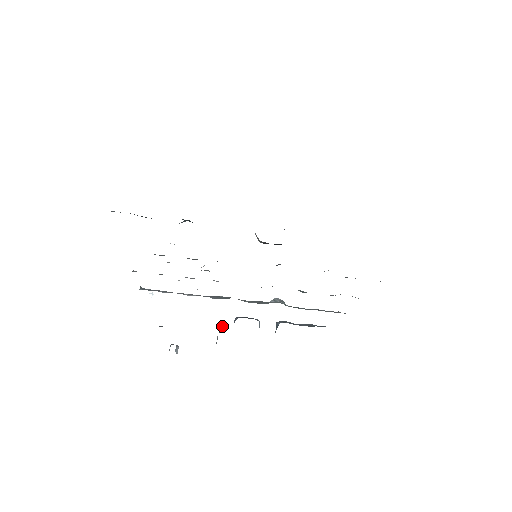
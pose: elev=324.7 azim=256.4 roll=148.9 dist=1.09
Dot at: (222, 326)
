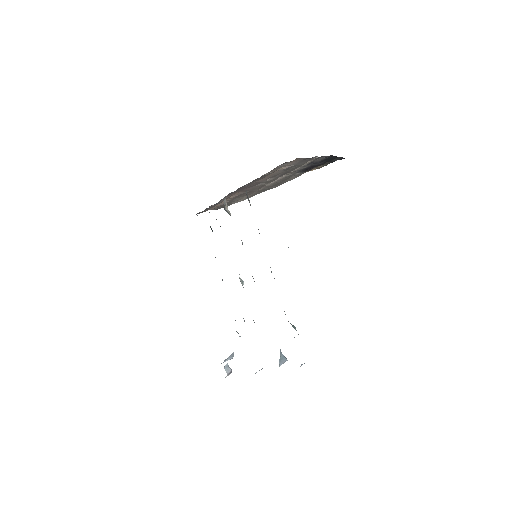
Dot at: occluded
